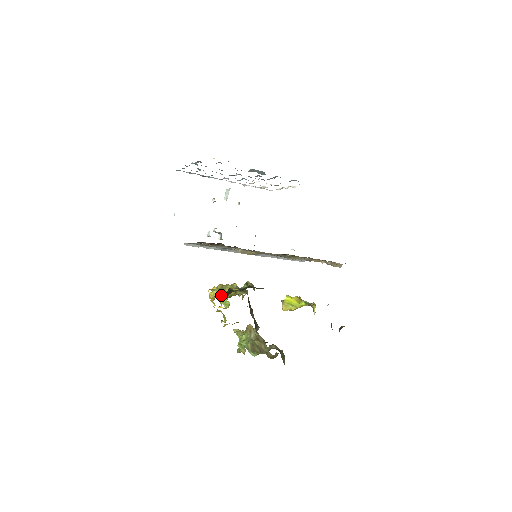
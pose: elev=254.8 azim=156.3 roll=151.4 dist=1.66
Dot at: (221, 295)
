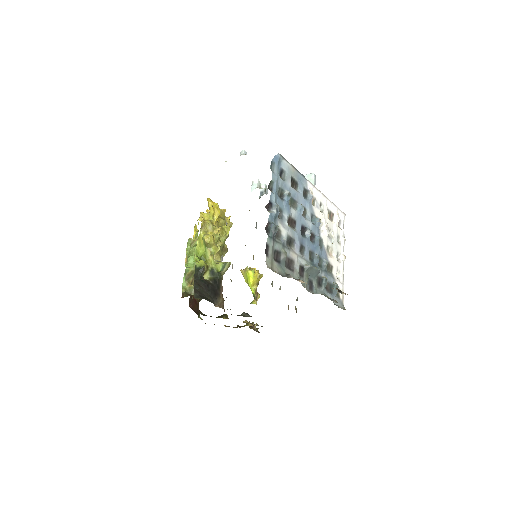
Dot at: (202, 245)
